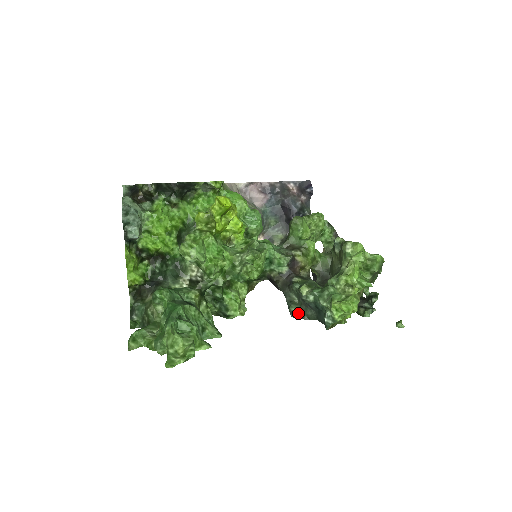
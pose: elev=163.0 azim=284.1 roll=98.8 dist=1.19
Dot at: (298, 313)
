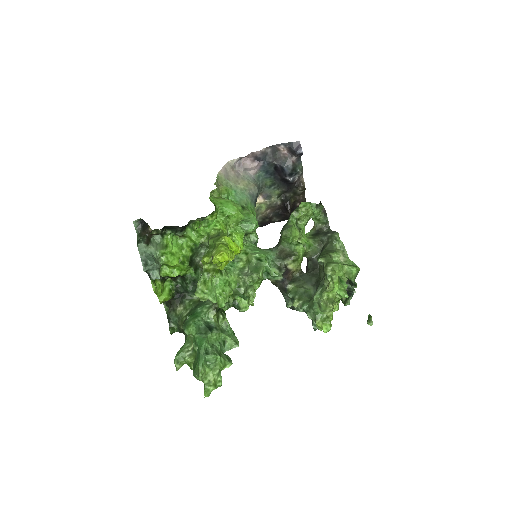
Dot at: occluded
